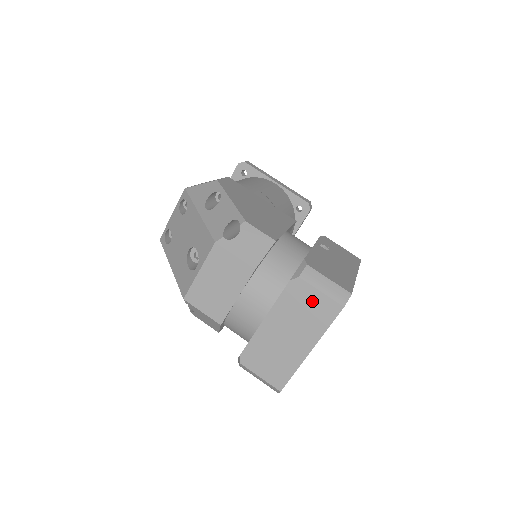
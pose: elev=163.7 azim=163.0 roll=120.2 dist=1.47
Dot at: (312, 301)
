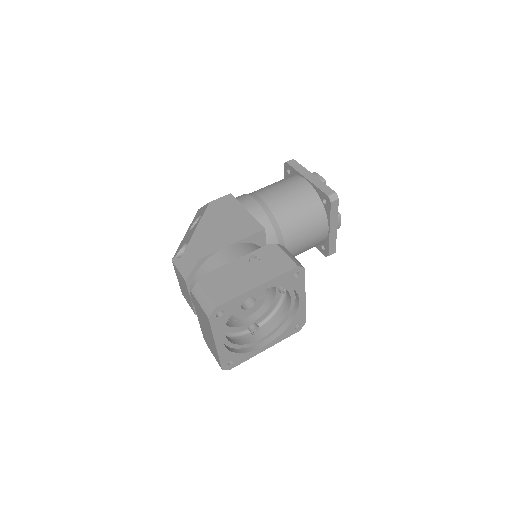
Dot at: (200, 310)
